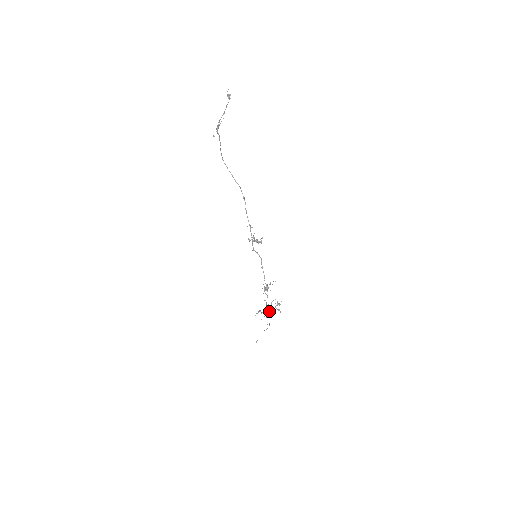
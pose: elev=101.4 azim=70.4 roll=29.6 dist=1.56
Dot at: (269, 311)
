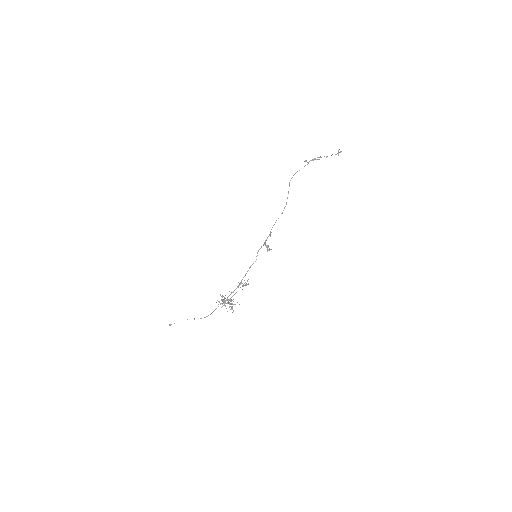
Dot at: occluded
